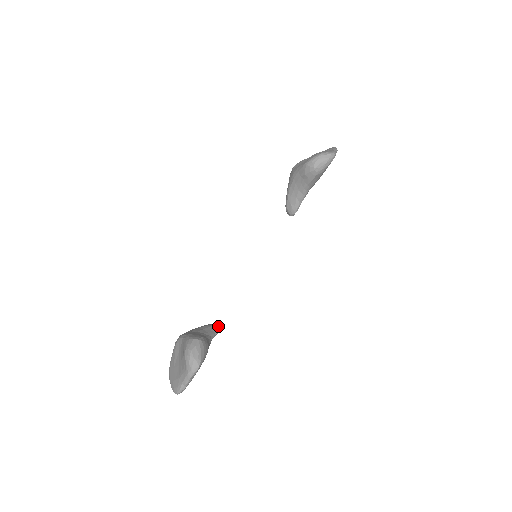
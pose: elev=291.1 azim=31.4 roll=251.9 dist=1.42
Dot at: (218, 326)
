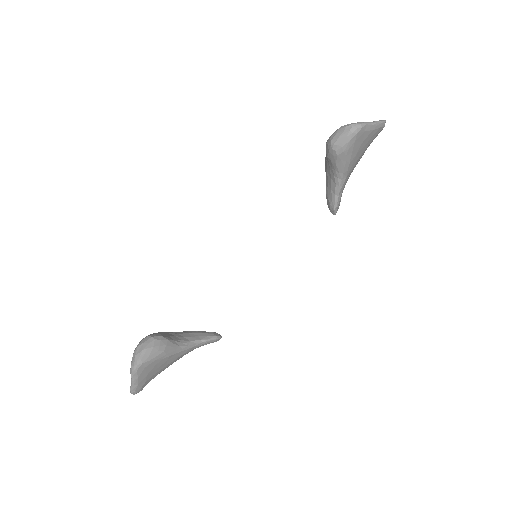
Dot at: (213, 334)
